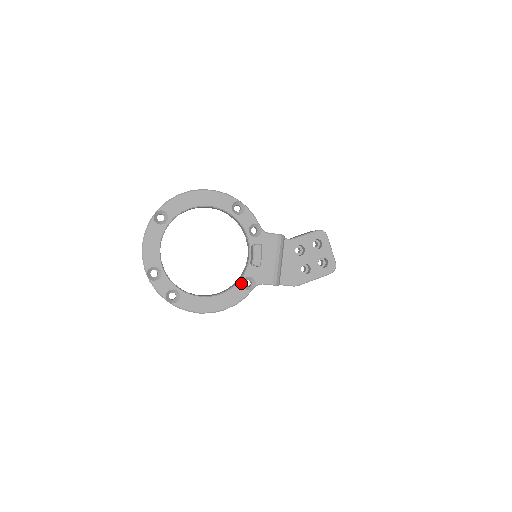
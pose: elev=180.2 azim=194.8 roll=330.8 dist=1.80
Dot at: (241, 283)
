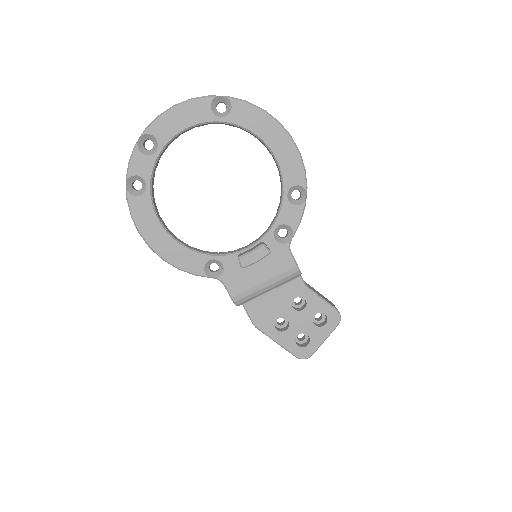
Dot at: (208, 258)
